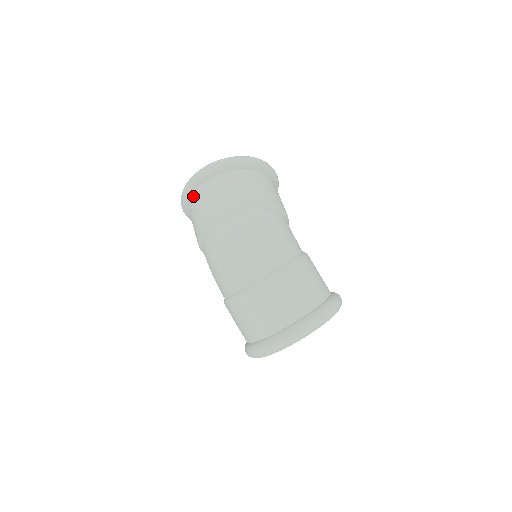
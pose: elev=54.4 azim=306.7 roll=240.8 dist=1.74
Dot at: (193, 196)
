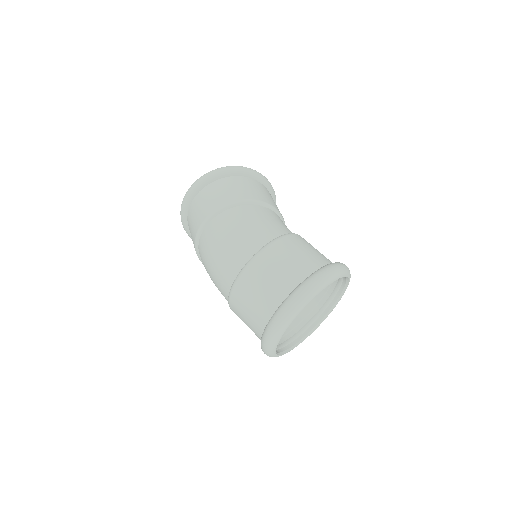
Dot at: (188, 224)
